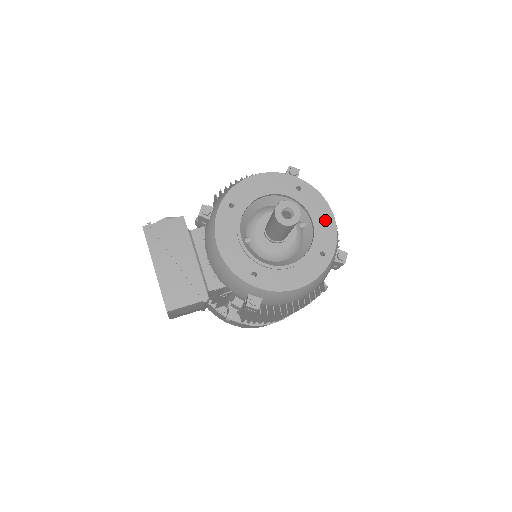
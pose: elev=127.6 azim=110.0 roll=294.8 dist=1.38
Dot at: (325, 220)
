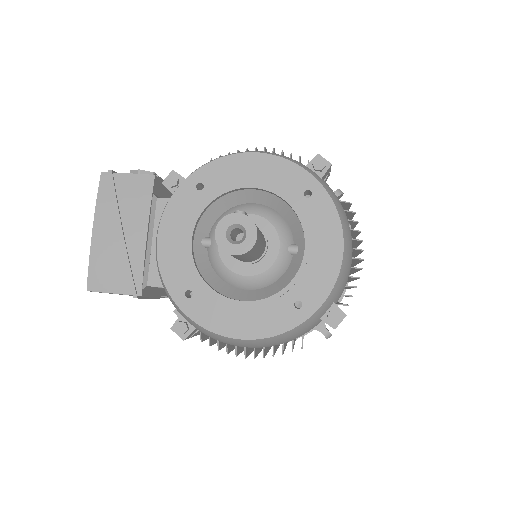
Dot at: (326, 256)
